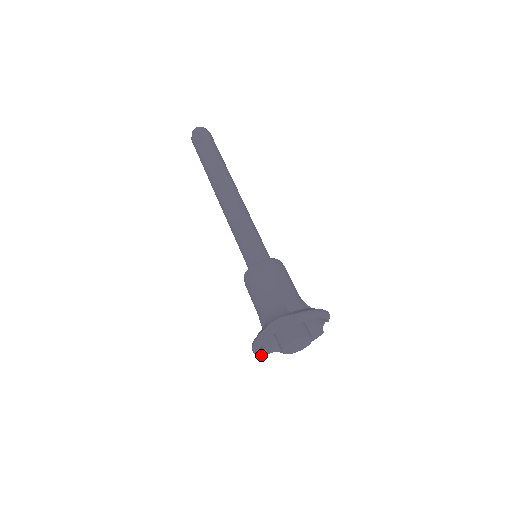
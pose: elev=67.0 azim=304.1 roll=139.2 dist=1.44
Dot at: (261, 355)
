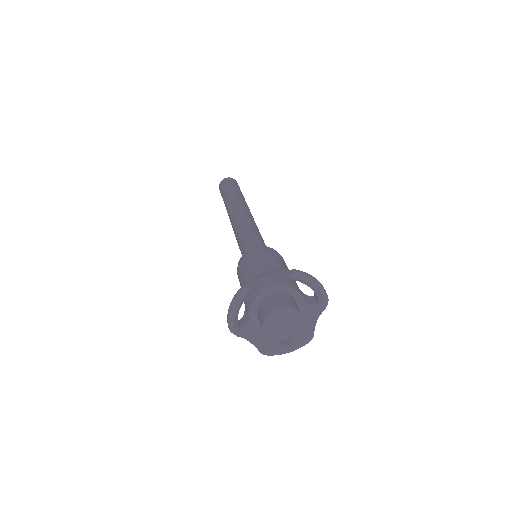
Dot at: (235, 328)
